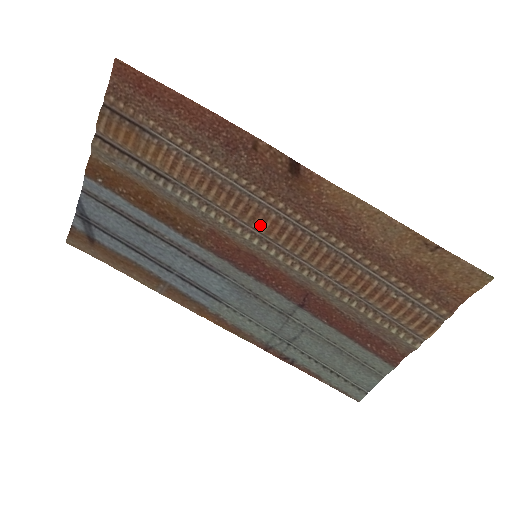
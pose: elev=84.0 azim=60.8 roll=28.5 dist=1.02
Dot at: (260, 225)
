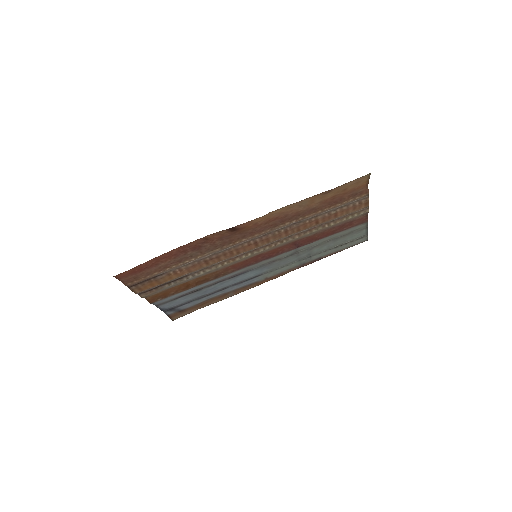
Dot at: (244, 251)
